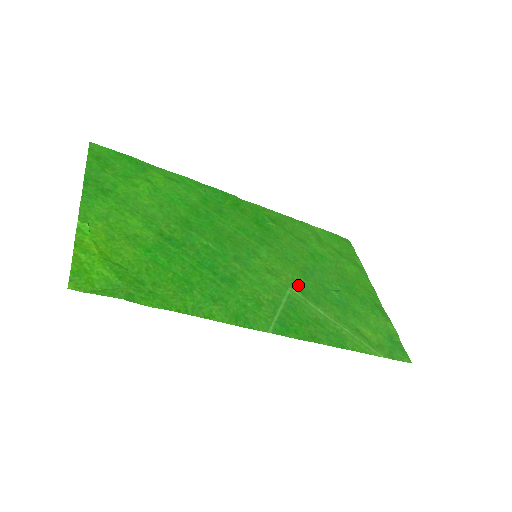
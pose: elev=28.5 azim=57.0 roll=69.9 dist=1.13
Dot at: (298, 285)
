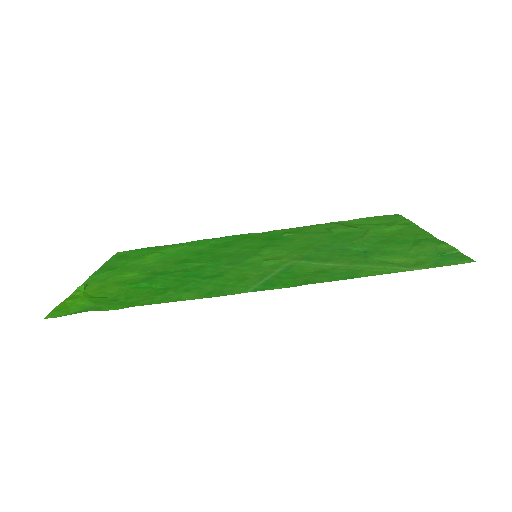
Dot at: (303, 257)
